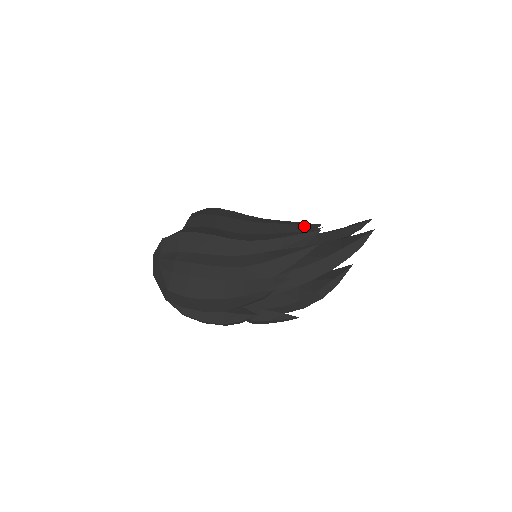
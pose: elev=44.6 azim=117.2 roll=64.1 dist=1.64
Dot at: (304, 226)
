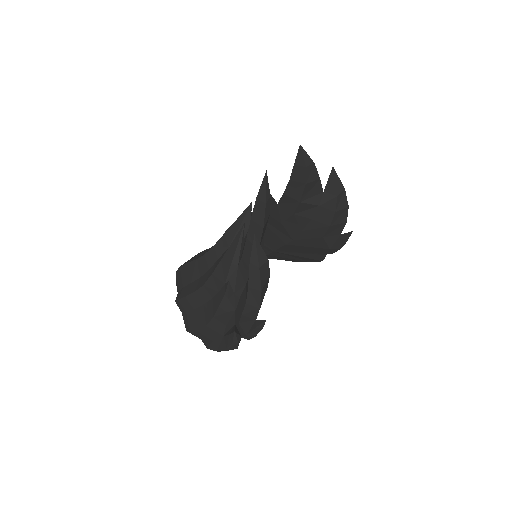
Dot at: occluded
